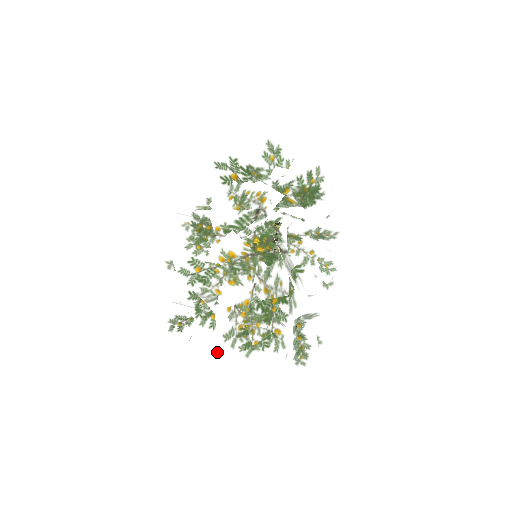
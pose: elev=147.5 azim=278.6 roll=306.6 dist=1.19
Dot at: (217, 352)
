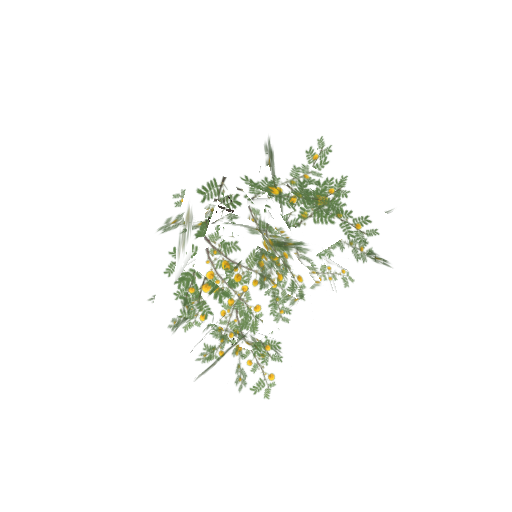
Dot at: occluded
